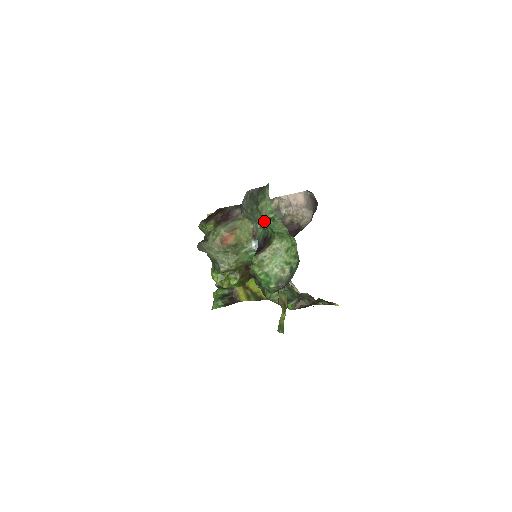
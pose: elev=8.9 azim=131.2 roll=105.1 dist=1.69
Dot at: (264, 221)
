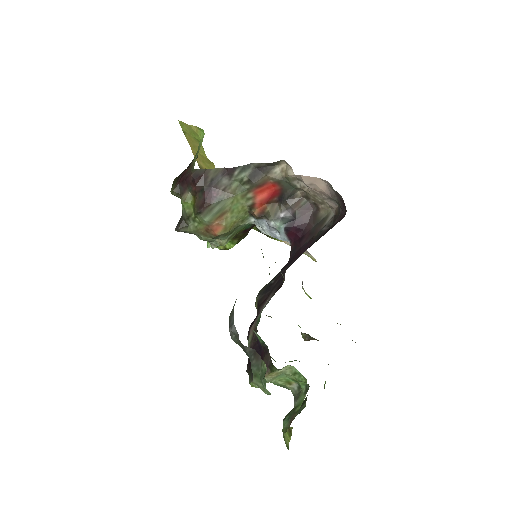
Dot at: occluded
